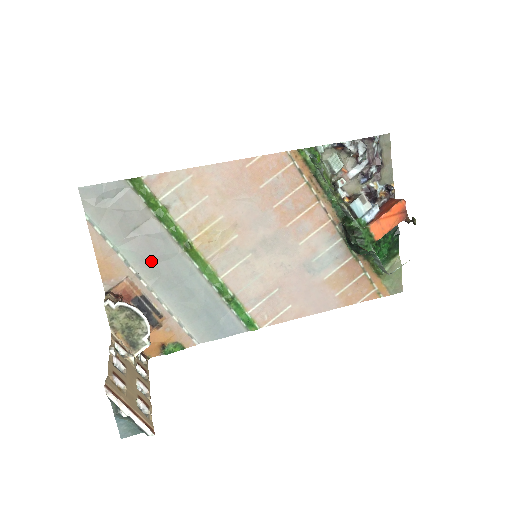
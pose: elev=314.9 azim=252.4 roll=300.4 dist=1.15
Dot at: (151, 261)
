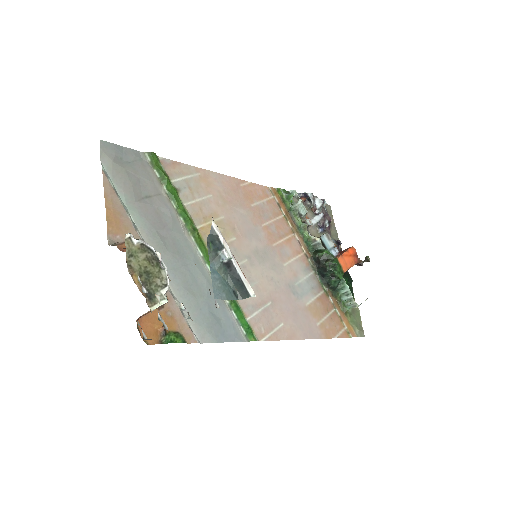
Dot at: (158, 233)
